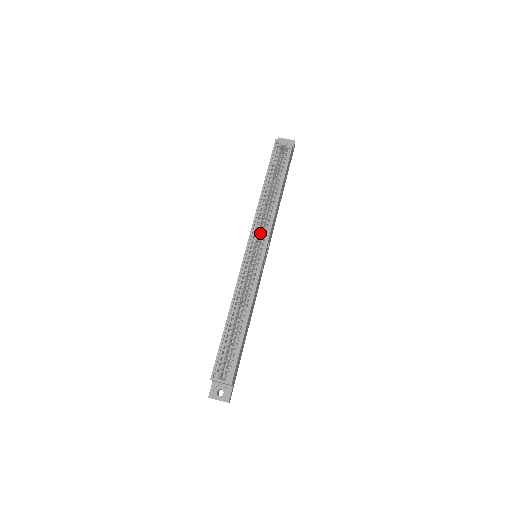
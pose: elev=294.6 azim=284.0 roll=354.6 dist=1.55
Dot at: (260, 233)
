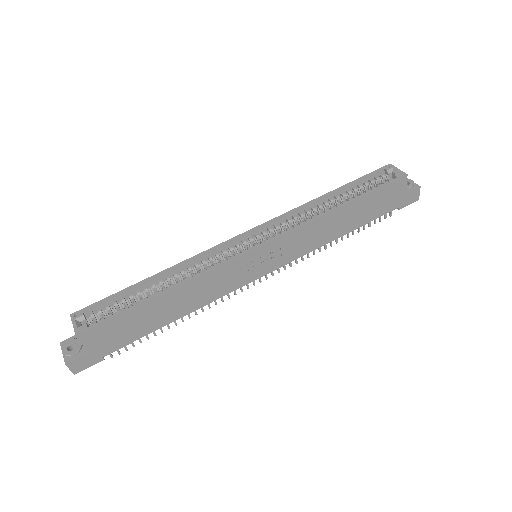
Dot at: occluded
